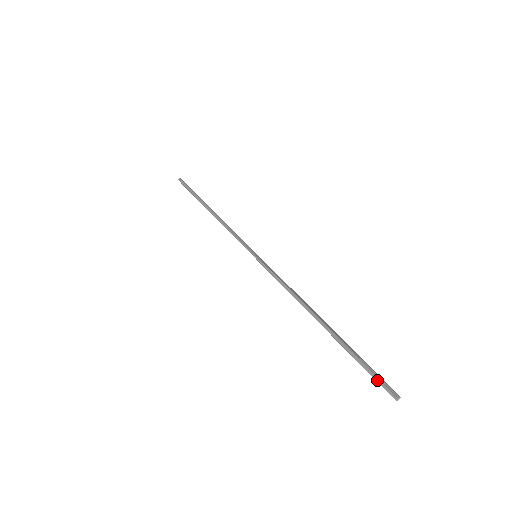
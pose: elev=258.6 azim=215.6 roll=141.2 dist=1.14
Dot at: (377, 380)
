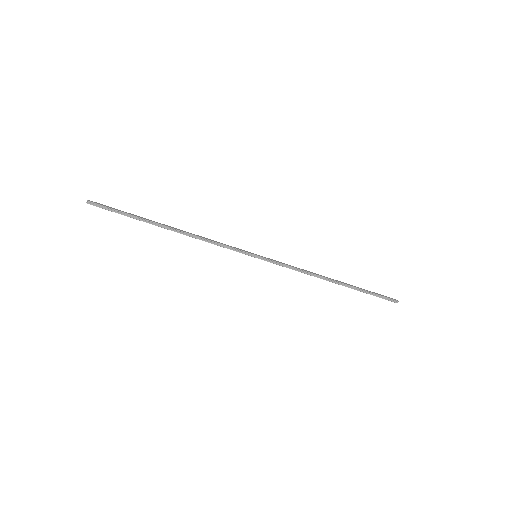
Dot at: (385, 299)
